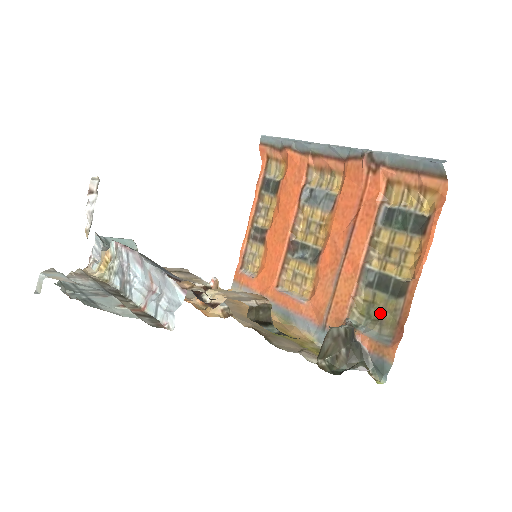
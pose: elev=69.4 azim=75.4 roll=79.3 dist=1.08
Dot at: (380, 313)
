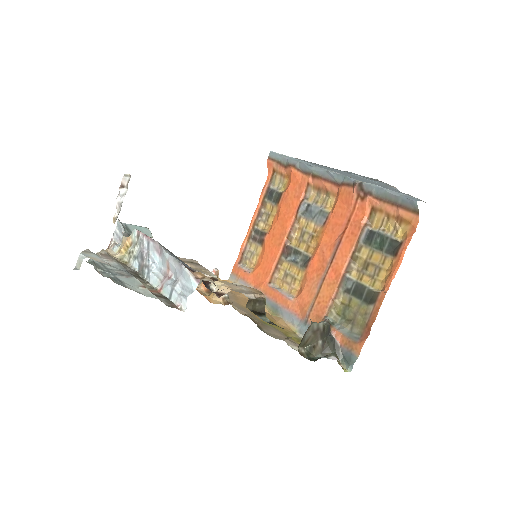
Dot at: (353, 315)
